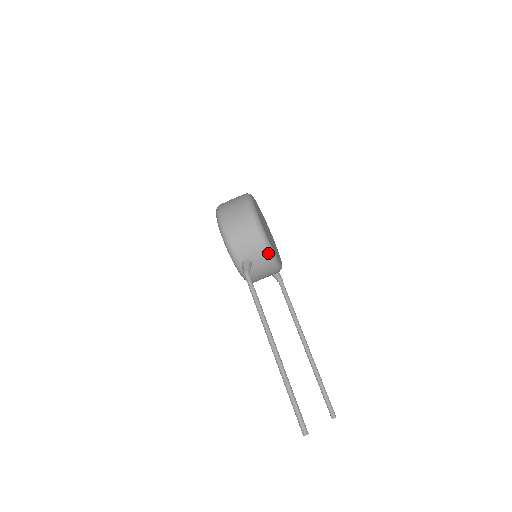
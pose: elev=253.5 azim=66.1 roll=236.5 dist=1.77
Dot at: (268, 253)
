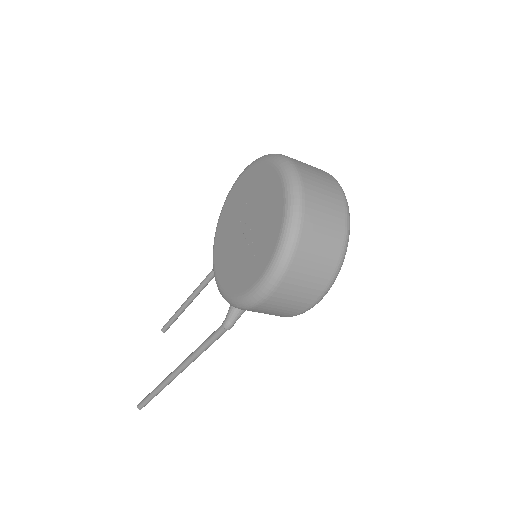
Dot at: occluded
